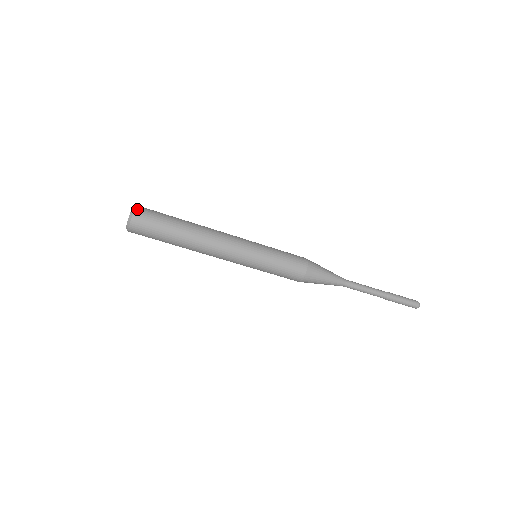
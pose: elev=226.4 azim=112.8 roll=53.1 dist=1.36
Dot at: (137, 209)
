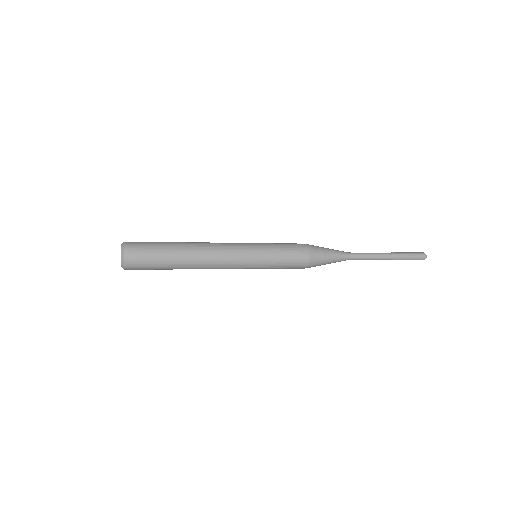
Dot at: (127, 261)
